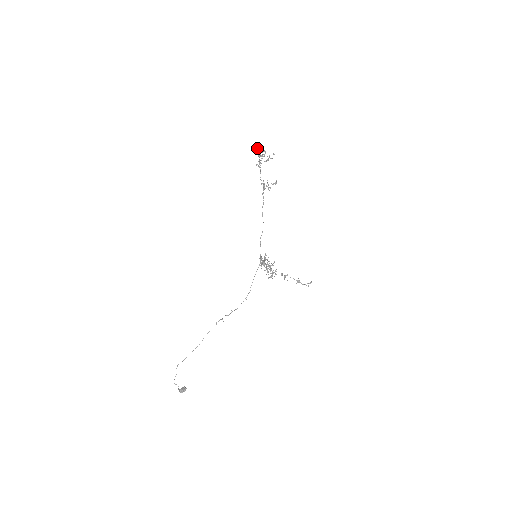
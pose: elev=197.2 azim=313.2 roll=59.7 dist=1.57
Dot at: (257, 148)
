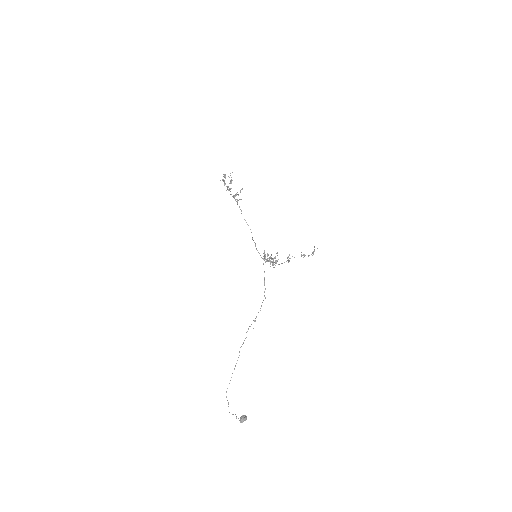
Dot at: (222, 180)
